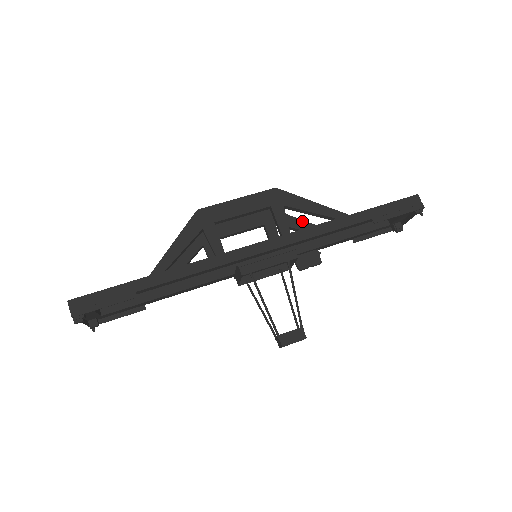
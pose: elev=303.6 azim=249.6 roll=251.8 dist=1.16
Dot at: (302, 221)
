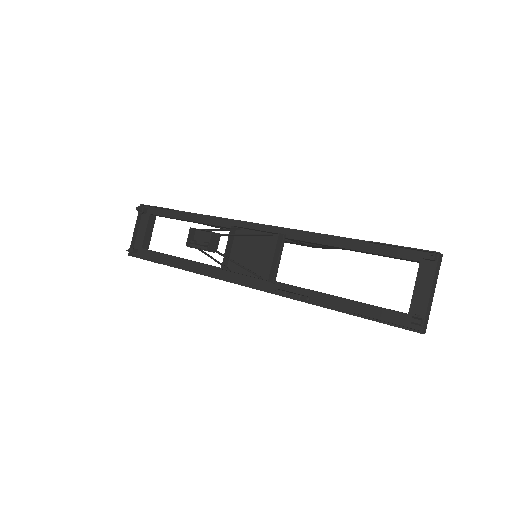
Dot at: occluded
